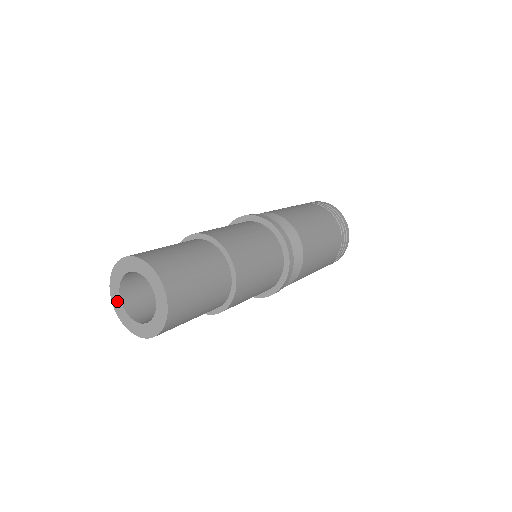
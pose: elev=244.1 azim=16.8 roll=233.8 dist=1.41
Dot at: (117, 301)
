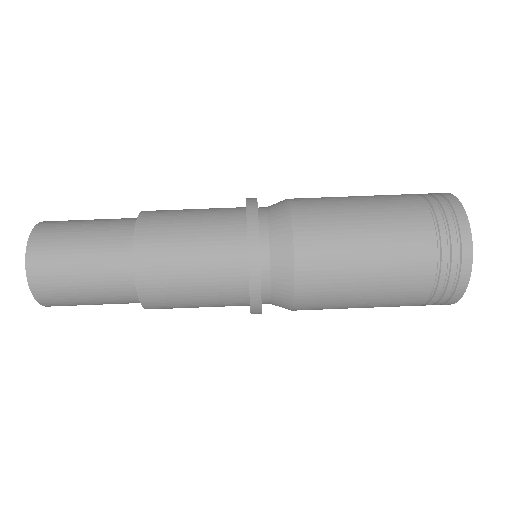
Dot at: occluded
